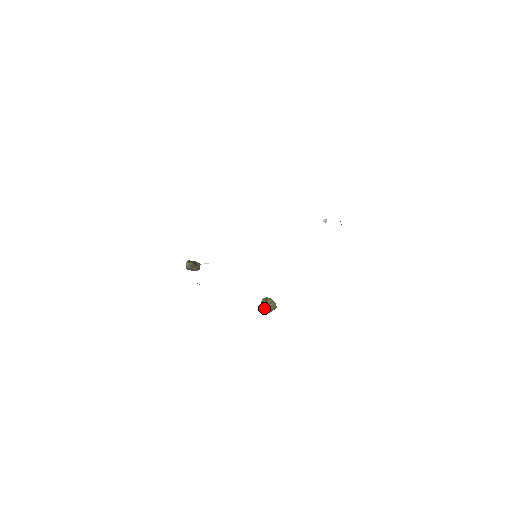
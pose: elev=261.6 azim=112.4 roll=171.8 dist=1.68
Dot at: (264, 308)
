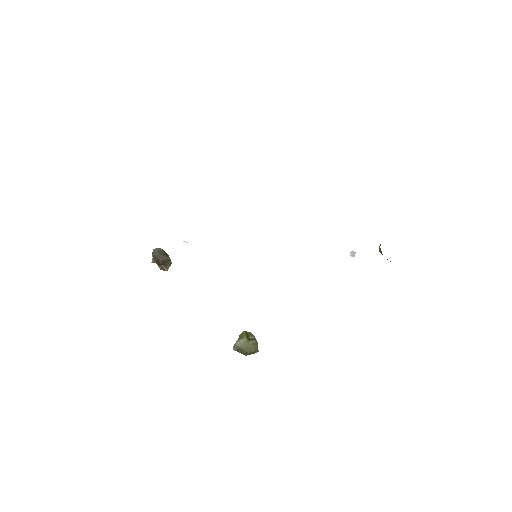
Dot at: (241, 344)
